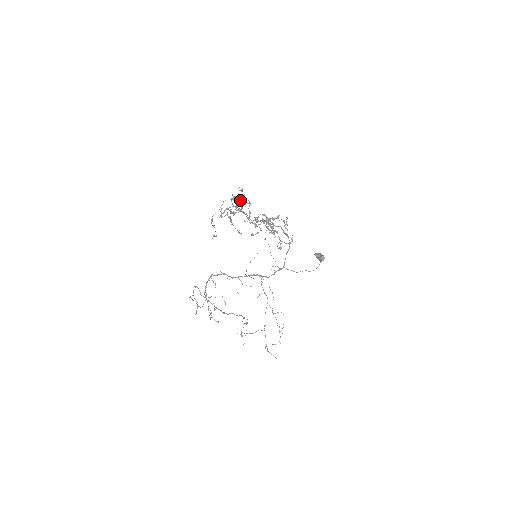
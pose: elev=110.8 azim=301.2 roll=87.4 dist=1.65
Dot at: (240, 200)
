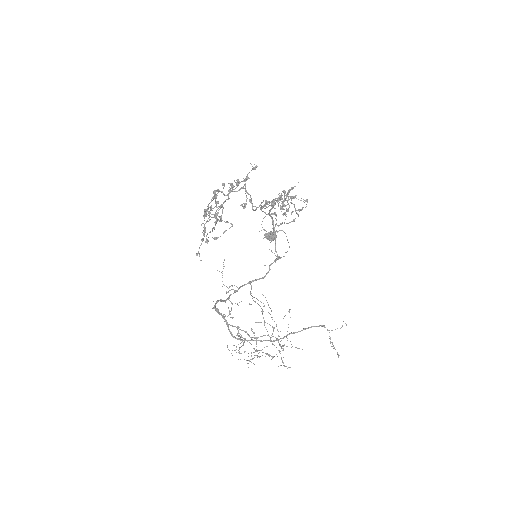
Dot at: (229, 189)
